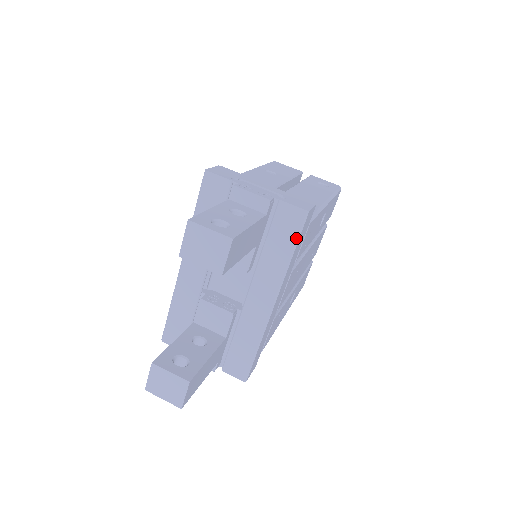
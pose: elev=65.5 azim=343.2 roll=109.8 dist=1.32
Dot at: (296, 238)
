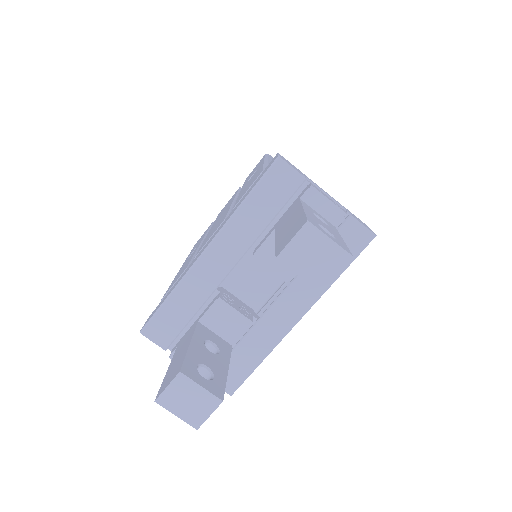
Dot at: (352, 259)
